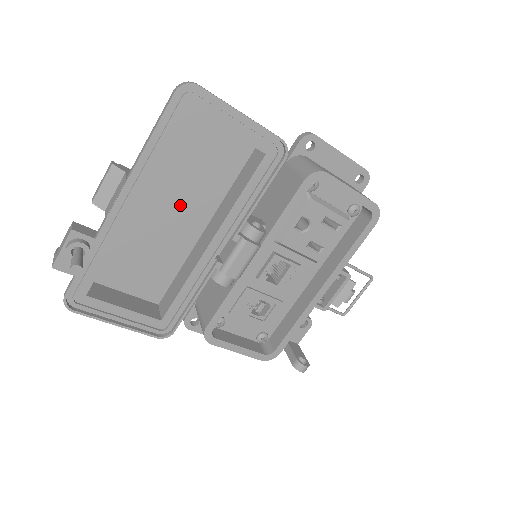
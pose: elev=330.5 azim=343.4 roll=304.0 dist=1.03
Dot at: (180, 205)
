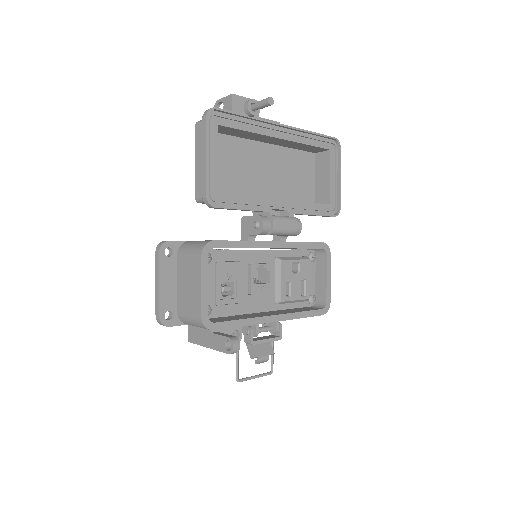
Dot at: (272, 176)
